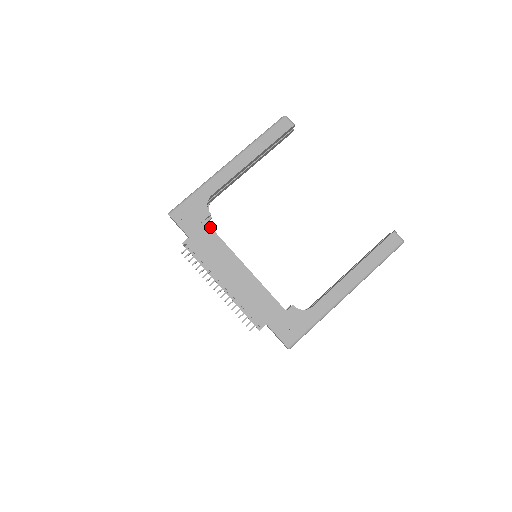
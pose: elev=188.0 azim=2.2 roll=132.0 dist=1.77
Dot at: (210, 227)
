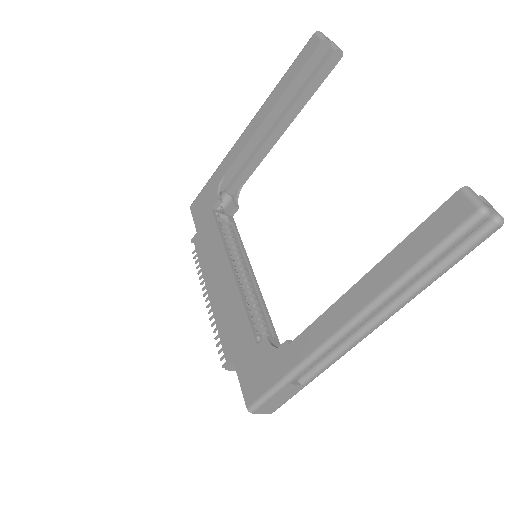
Dot at: (214, 217)
